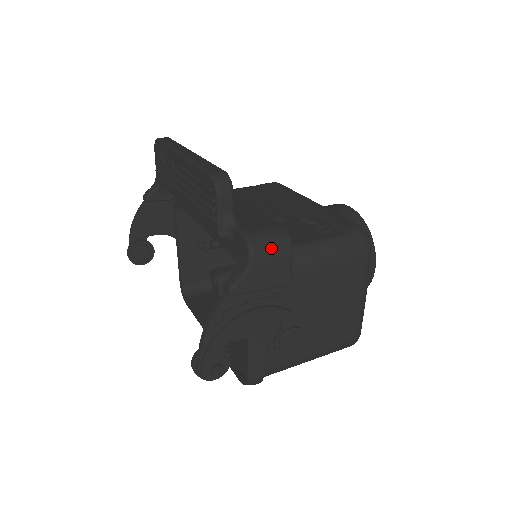
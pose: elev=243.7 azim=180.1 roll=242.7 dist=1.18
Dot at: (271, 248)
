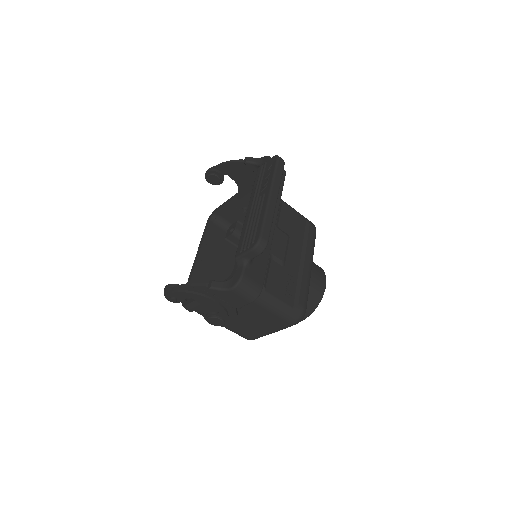
Dot at: (245, 293)
